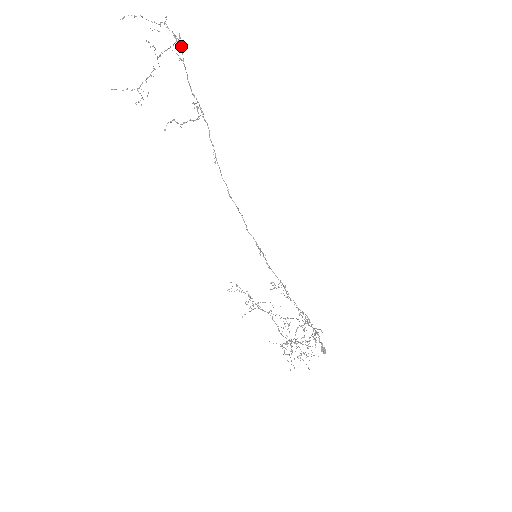
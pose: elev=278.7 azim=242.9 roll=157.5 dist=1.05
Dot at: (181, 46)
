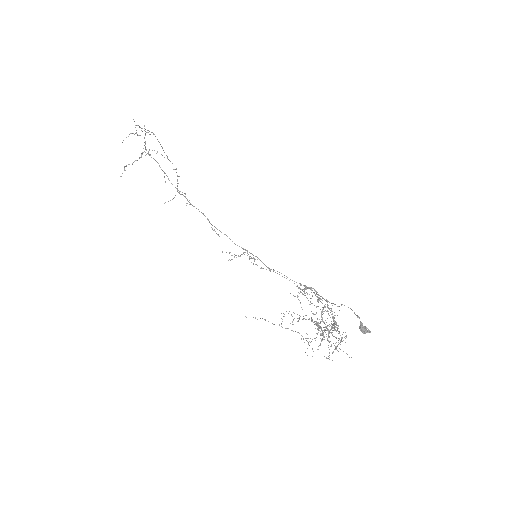
Dot at: (151, 132)
